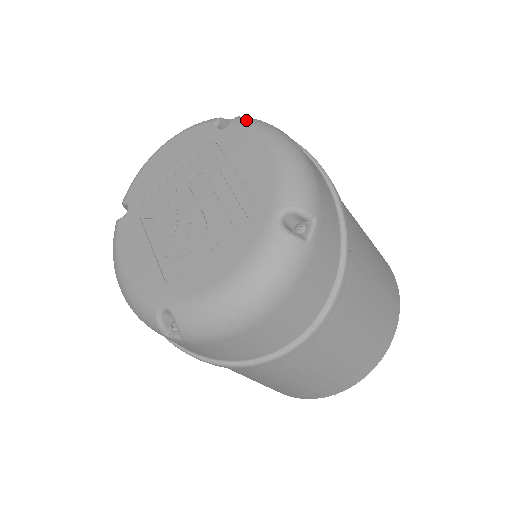
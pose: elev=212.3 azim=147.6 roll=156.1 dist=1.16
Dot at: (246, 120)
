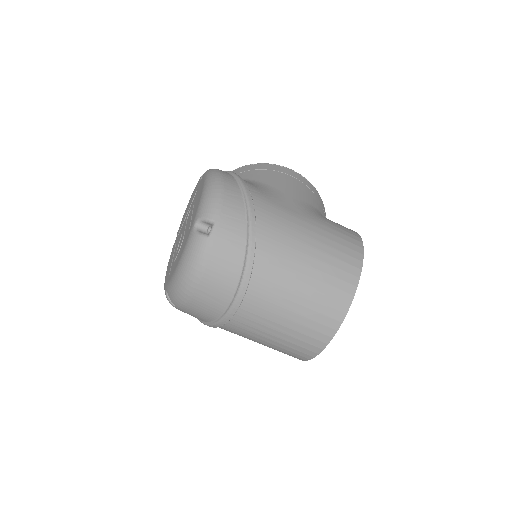
Dot at: (206, 171)
